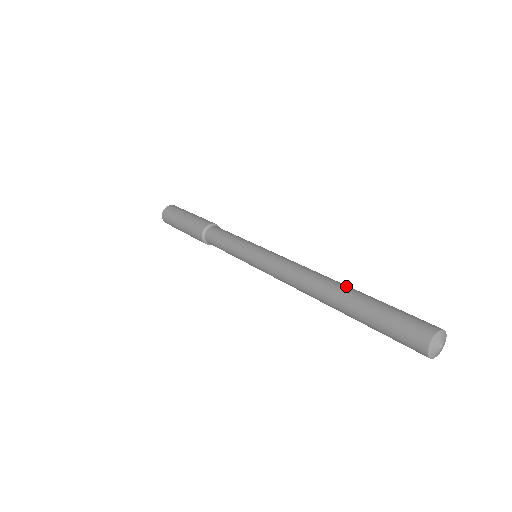
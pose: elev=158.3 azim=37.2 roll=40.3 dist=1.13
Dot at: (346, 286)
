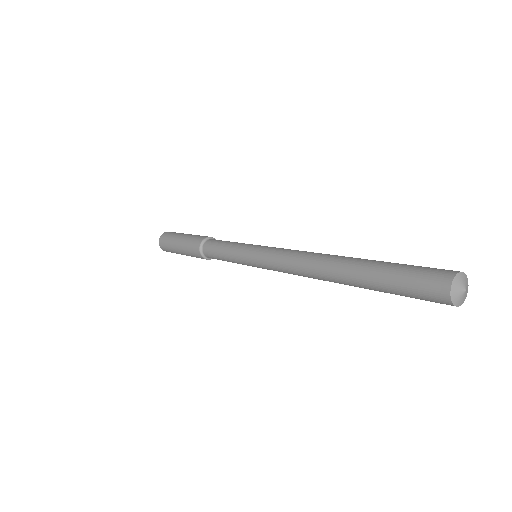
Dot at: (349, 258)
